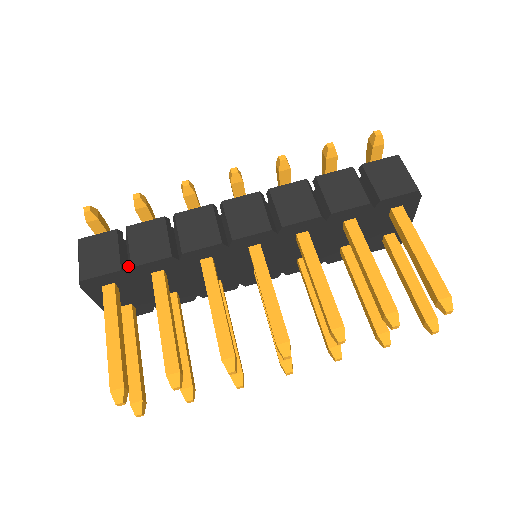
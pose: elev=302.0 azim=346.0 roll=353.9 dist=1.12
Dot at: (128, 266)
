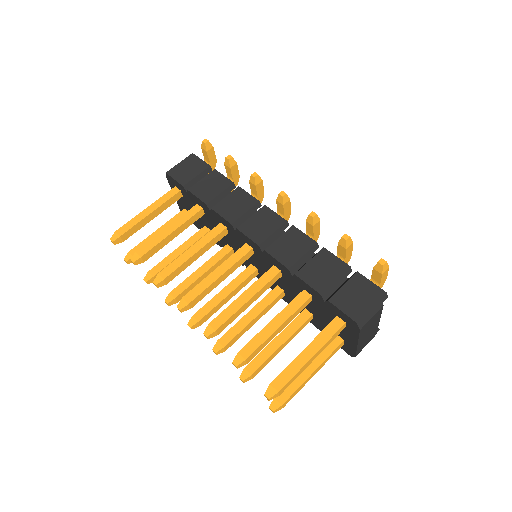
Dot at: occluded
